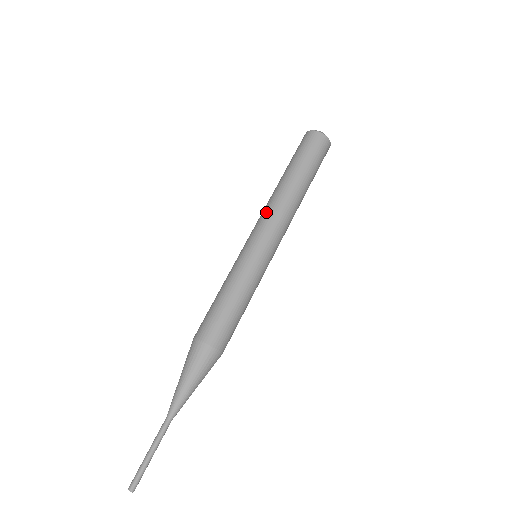
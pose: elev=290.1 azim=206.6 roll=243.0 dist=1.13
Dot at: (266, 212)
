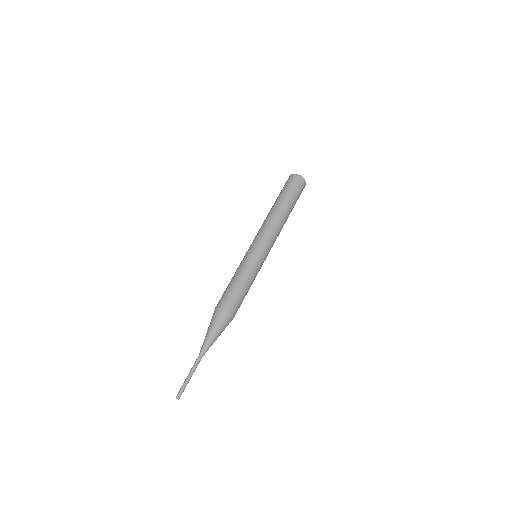
Dot at: (270, 230)
